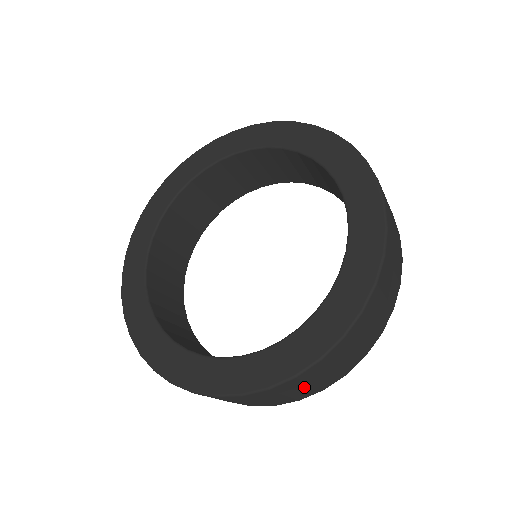
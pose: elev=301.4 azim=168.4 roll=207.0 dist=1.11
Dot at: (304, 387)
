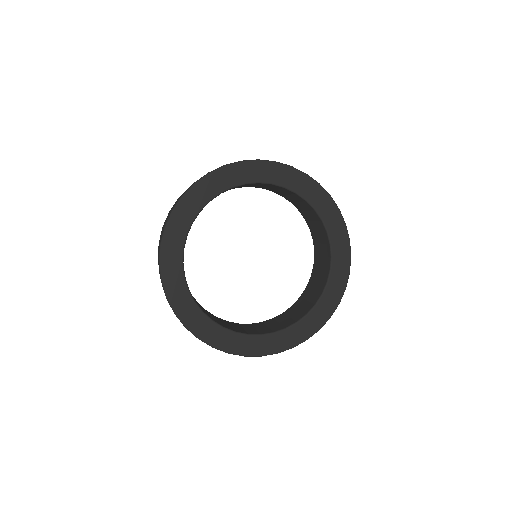
Dot at: occluded
